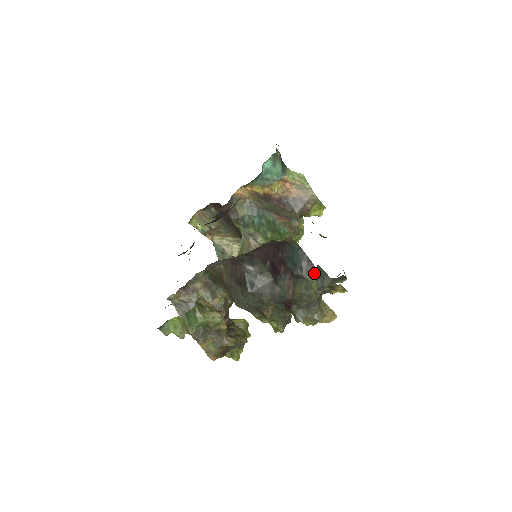
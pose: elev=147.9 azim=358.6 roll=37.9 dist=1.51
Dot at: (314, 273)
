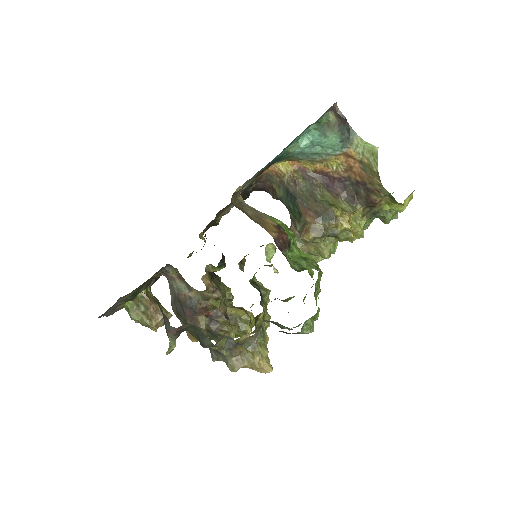
Dot at: (170, 333)
